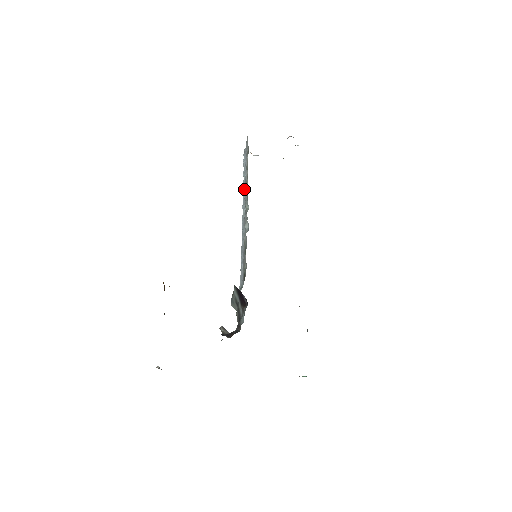
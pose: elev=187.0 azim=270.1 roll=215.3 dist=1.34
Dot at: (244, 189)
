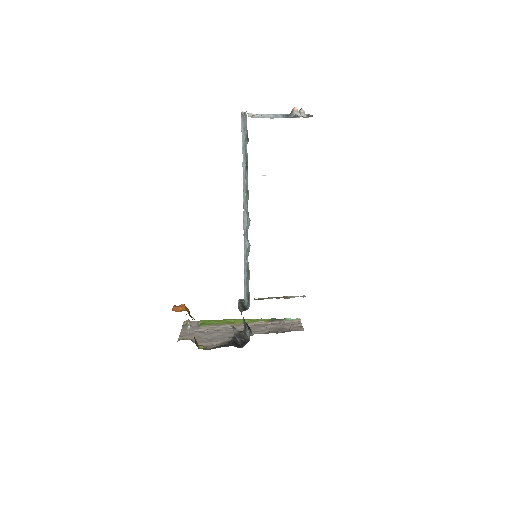
Dot at: (244, 185)
